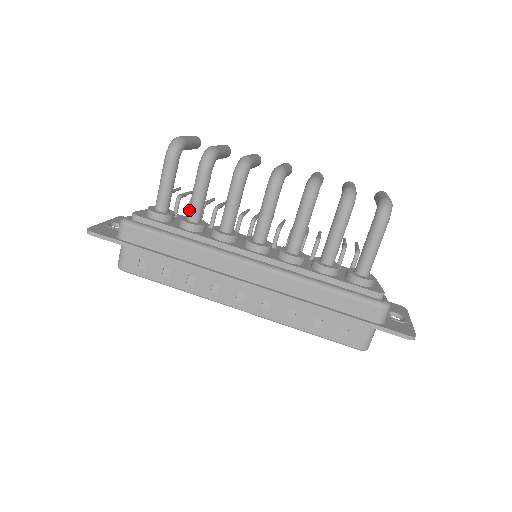
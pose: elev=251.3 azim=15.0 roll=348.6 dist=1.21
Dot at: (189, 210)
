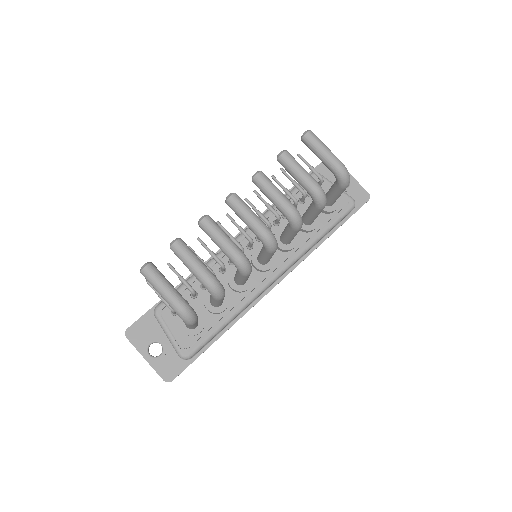
Dot at: (216, 306)
